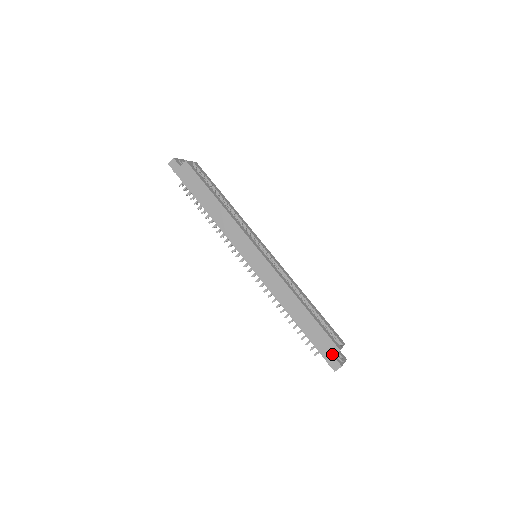
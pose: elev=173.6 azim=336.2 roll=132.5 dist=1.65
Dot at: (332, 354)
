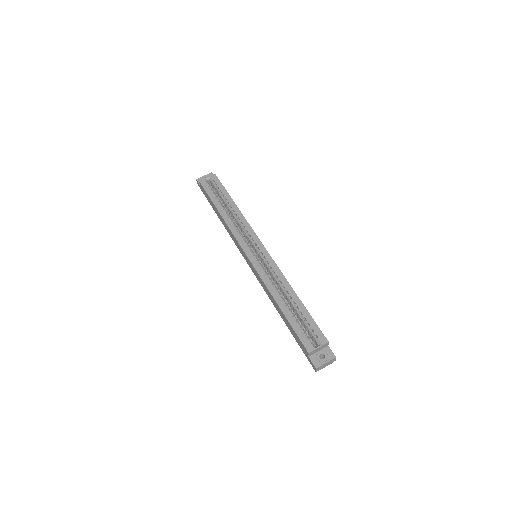
Dot at: (307, 355)
